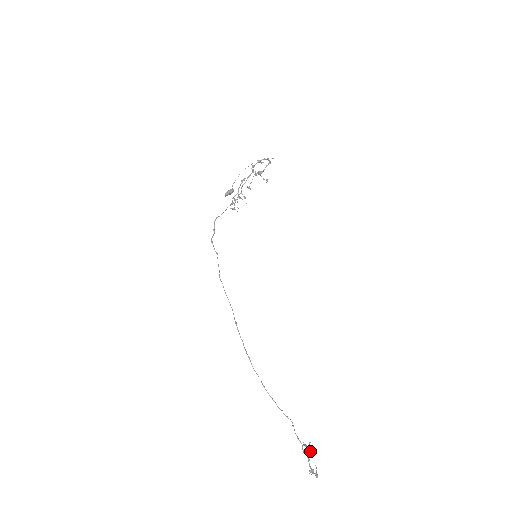
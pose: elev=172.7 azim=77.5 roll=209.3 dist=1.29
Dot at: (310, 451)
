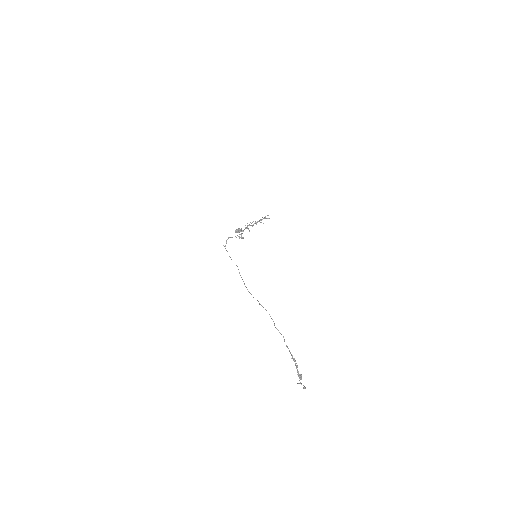
Dot at: (298, 371)
